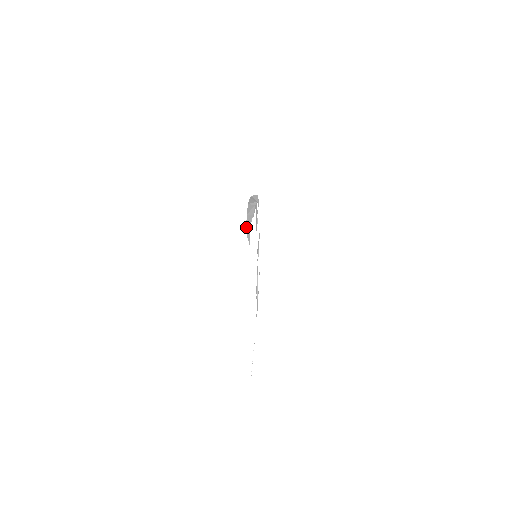
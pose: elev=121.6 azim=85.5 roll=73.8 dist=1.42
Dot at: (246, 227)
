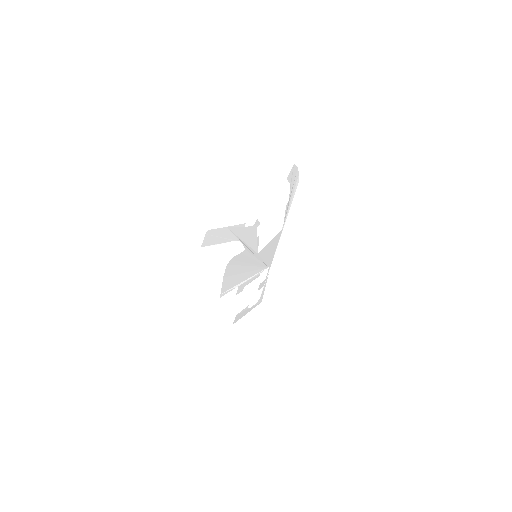
Dot at: (295, 166)
